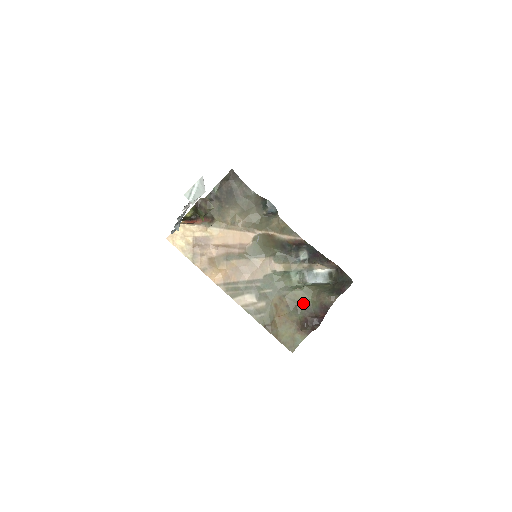
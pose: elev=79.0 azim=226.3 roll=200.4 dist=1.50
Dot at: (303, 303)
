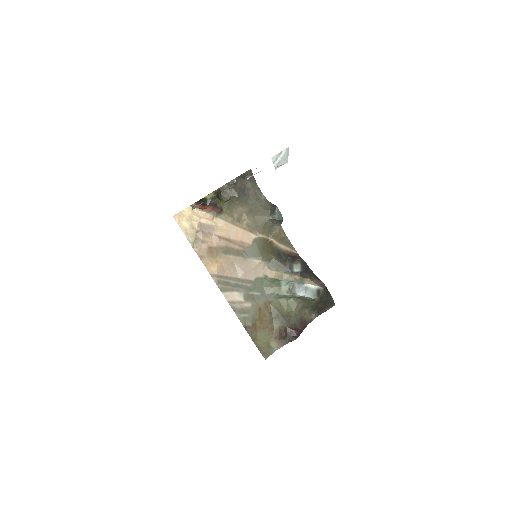
Dot at: (286, 313)
